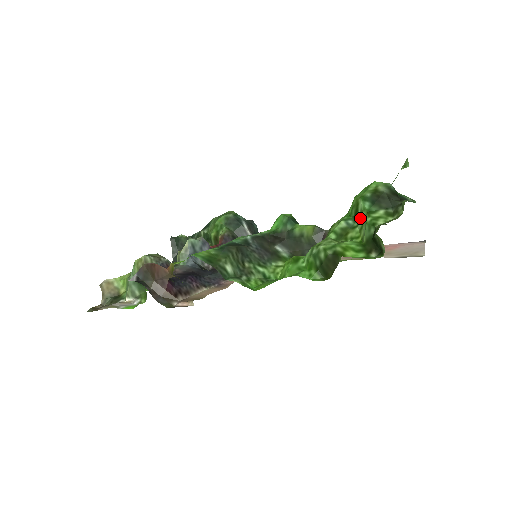
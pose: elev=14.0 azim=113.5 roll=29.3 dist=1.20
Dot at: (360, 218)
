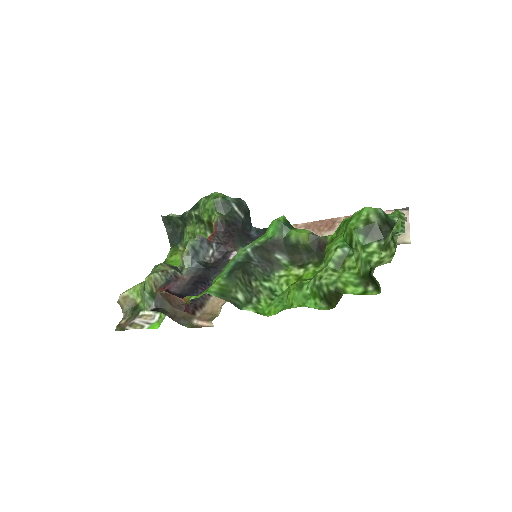
Dot at: (355, 249)
